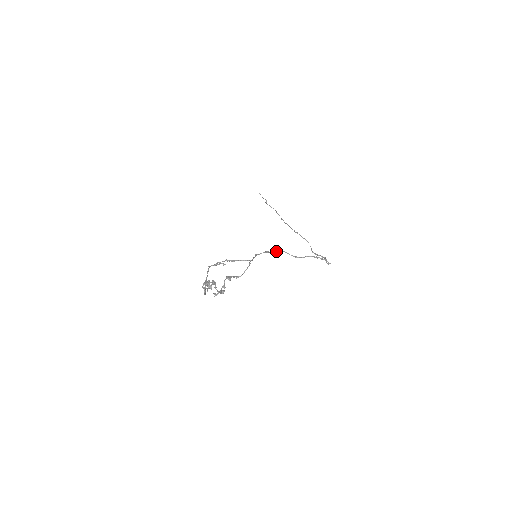
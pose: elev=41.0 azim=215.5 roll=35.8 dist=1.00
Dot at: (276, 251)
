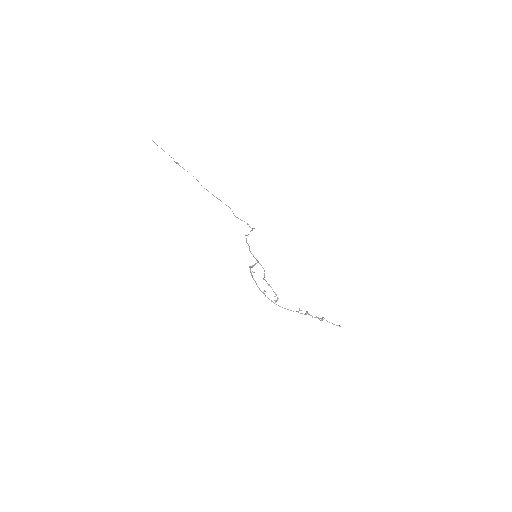
Dot at: (246, 239)
